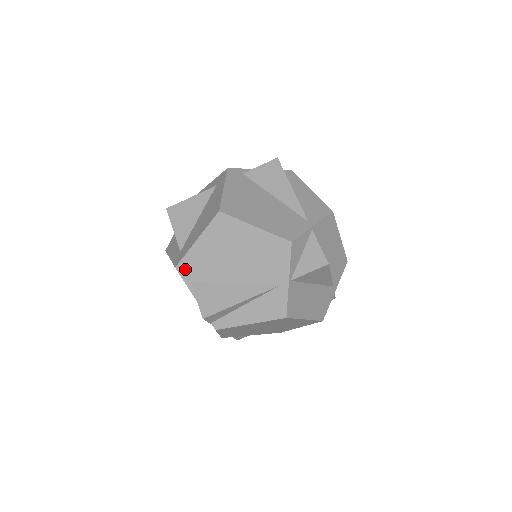
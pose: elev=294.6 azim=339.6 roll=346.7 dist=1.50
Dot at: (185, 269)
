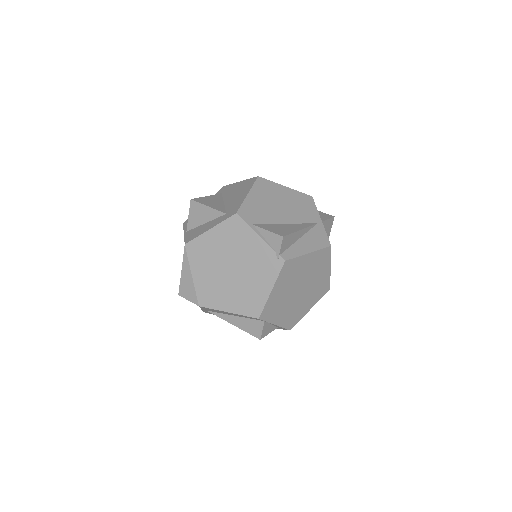
Dot at: (245, 214)
